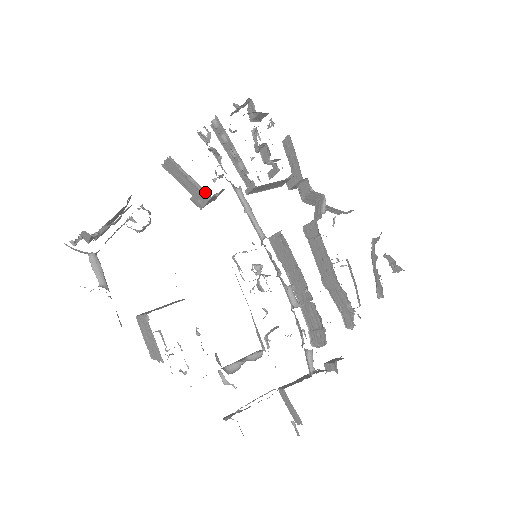
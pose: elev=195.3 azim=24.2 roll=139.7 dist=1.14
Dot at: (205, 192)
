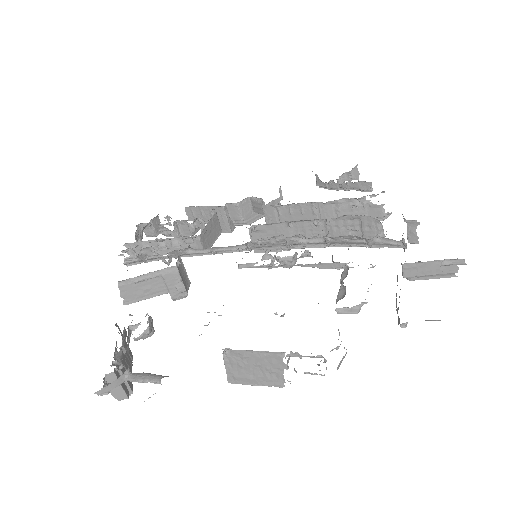
Dot at: (168, 270)
